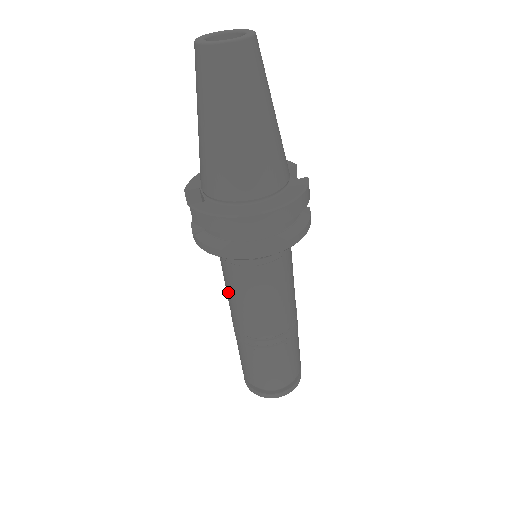
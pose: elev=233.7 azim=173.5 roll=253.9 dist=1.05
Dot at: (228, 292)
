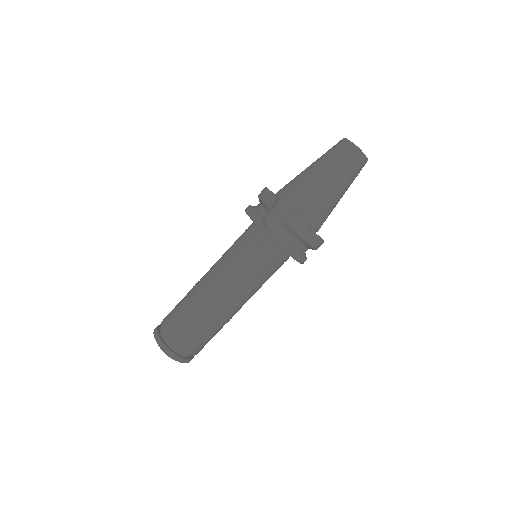
Dot at: (236, 272)
